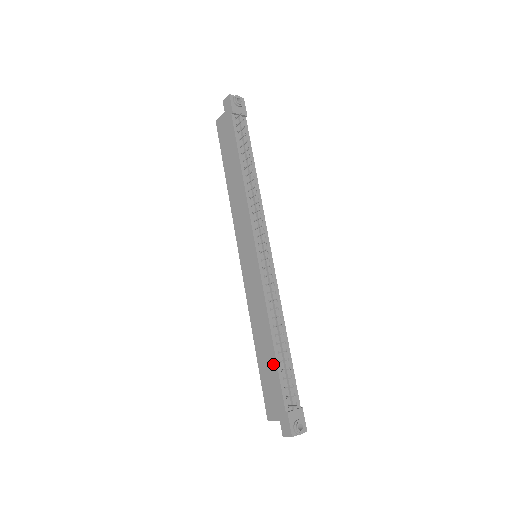
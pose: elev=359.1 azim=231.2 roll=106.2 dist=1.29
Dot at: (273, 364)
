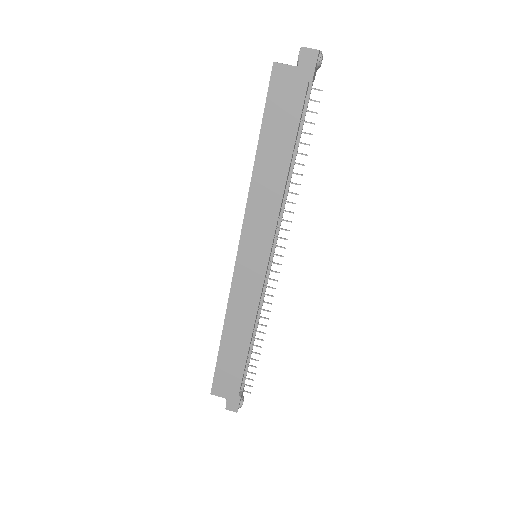
Dot at: (241, 360)
